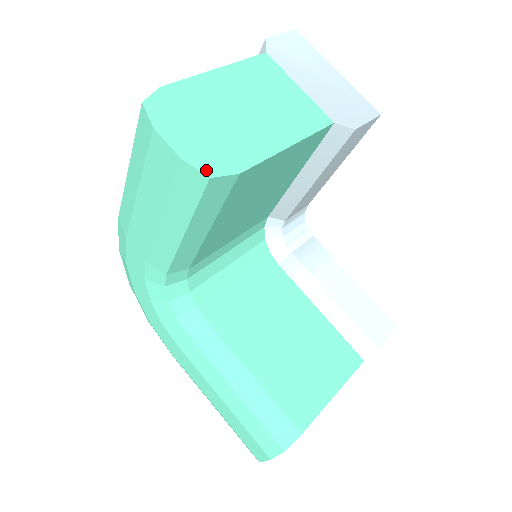
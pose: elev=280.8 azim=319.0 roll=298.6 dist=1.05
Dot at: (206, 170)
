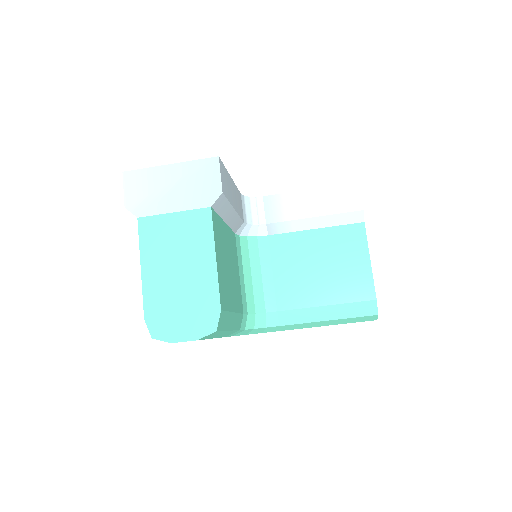
Dot at: (210, 330)
